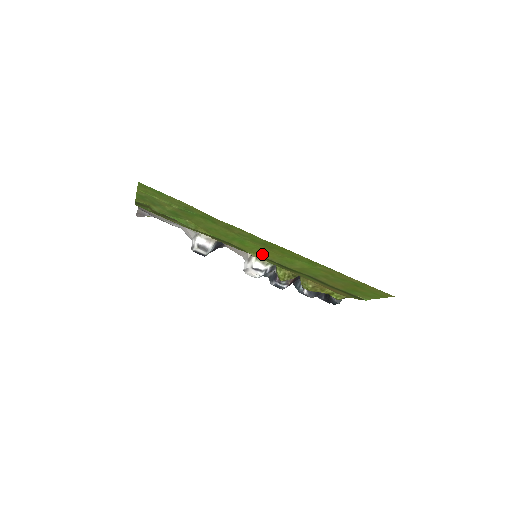
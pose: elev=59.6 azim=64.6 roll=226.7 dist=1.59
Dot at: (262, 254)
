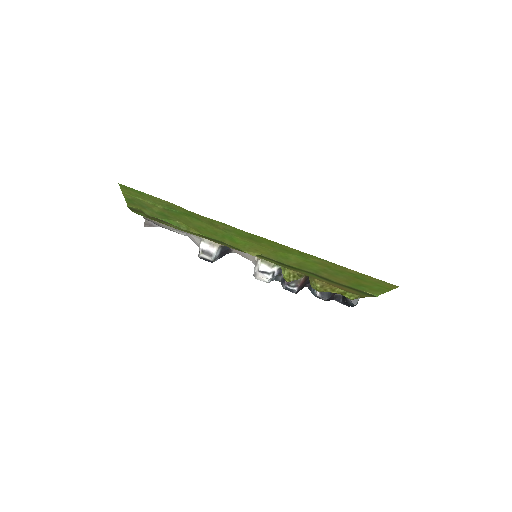
Dot at: (256, 251)
